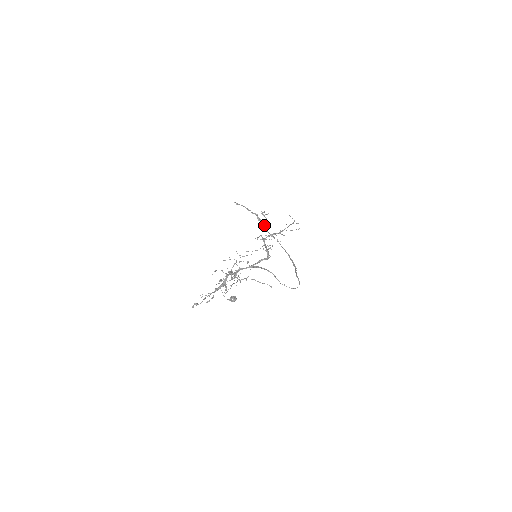
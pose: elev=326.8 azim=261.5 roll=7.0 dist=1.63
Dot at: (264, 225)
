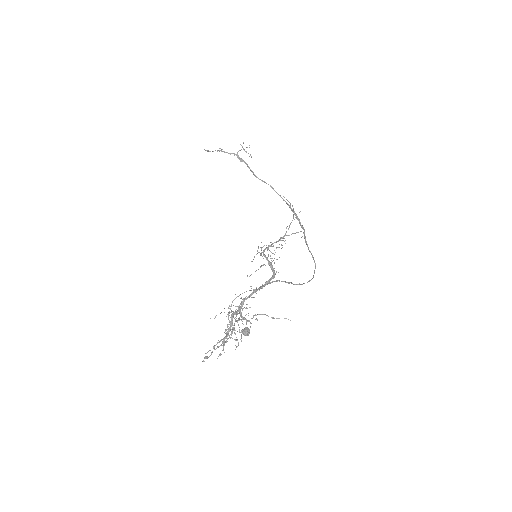
Dot at: (249, 168)
